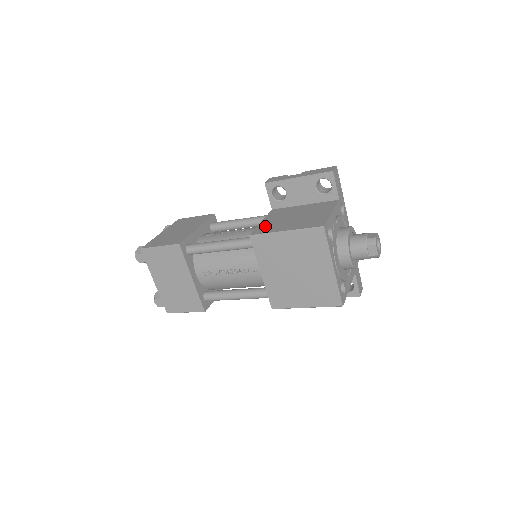
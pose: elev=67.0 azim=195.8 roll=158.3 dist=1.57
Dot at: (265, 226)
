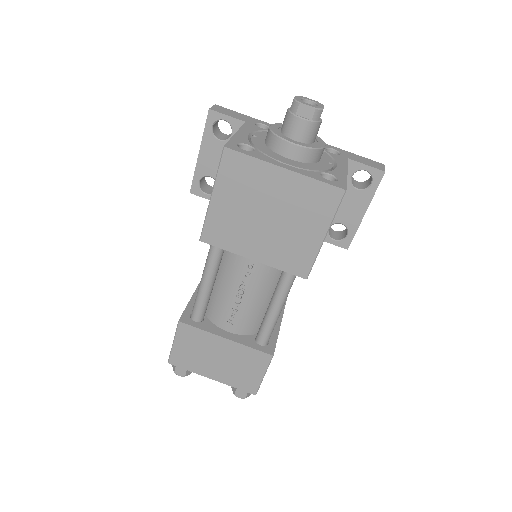
Dot at: occluded
